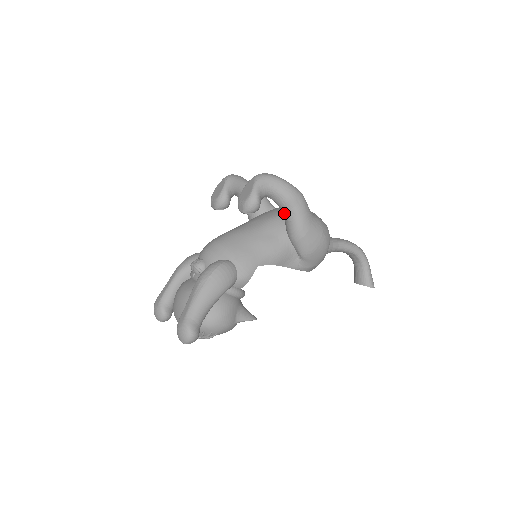
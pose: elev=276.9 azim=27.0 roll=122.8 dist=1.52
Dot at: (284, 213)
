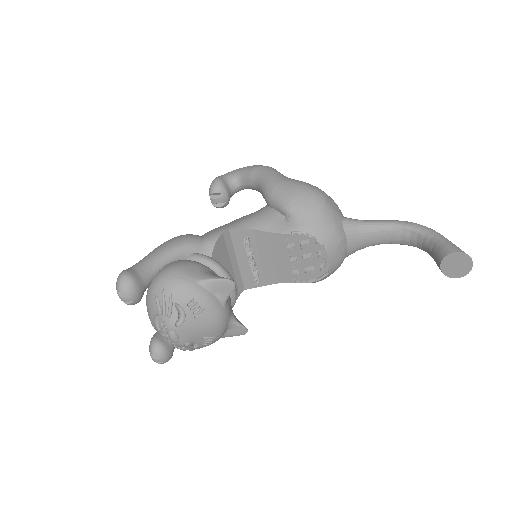
Dot at: (257, 188)
